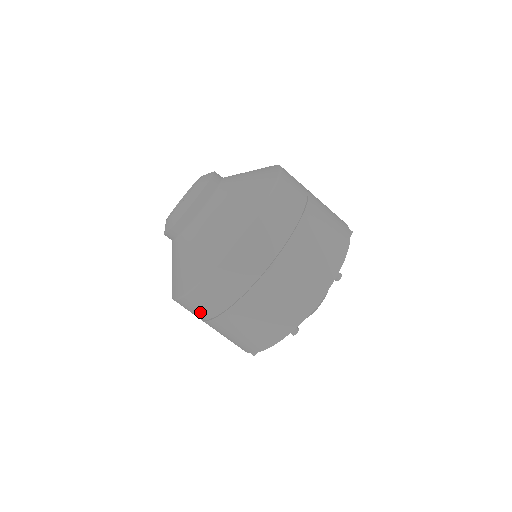
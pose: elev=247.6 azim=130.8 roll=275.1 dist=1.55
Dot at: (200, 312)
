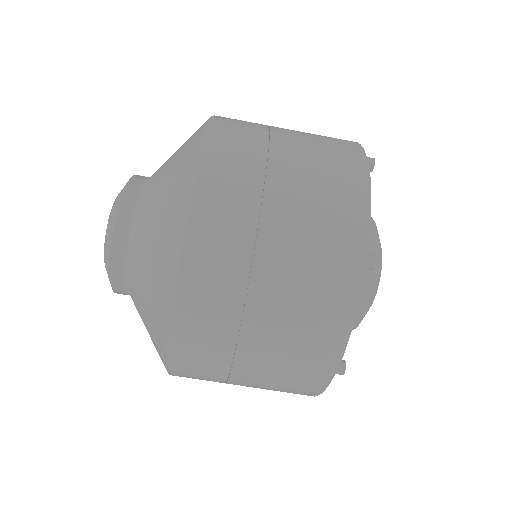
Dot at: occluded
